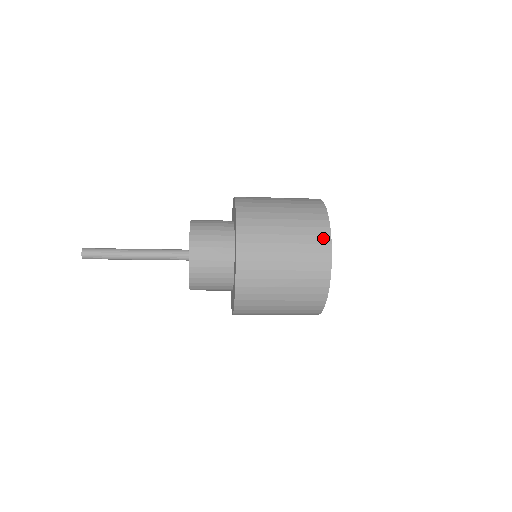
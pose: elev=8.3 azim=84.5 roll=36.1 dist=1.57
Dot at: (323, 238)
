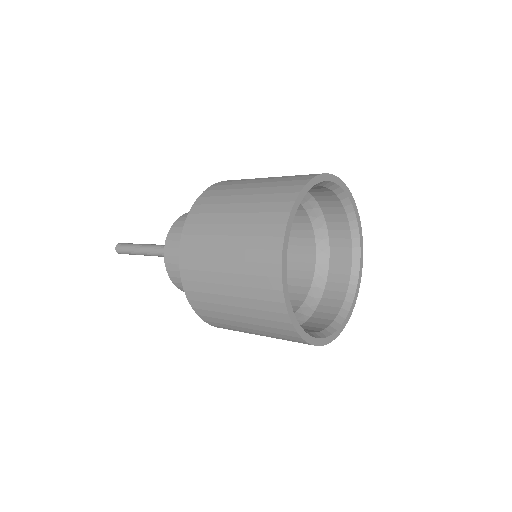
Dot at: (293, 188)
